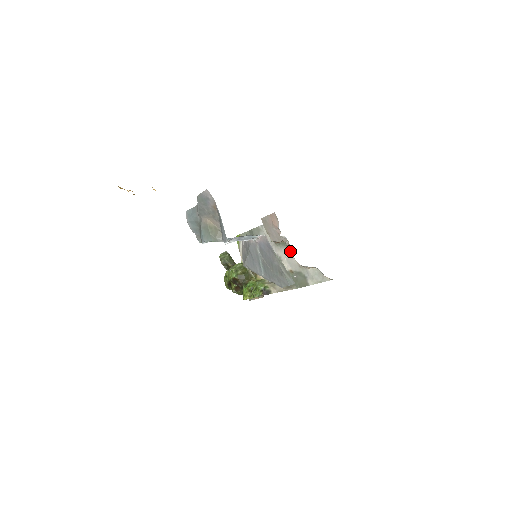
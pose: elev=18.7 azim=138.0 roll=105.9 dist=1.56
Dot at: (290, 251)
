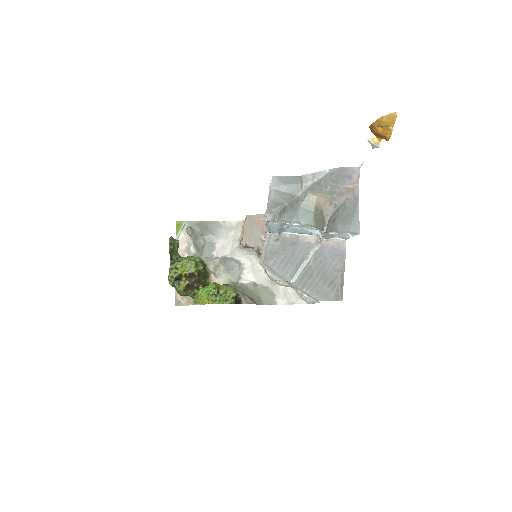
Dot at: occluded
